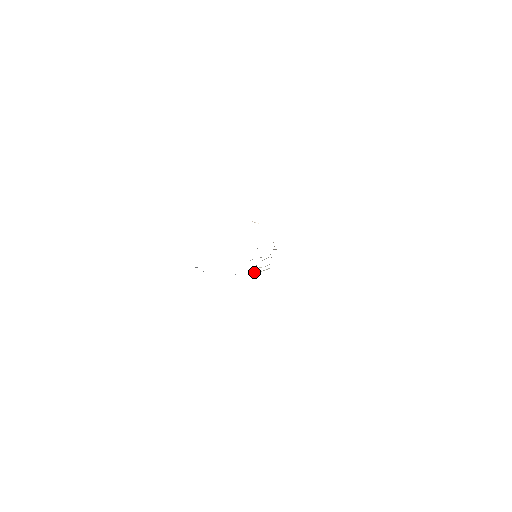
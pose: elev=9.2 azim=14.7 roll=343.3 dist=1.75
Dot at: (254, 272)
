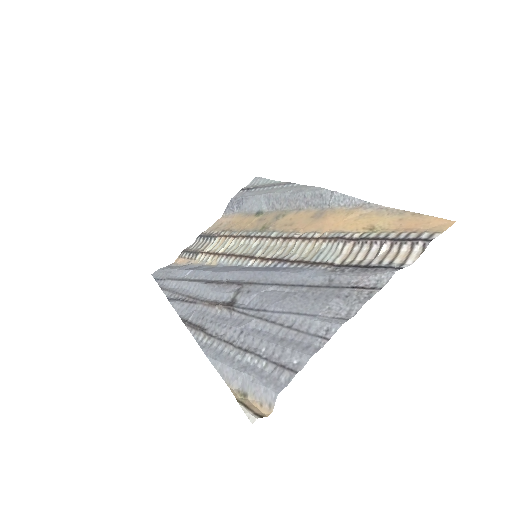
Dot at: (202, 255)
